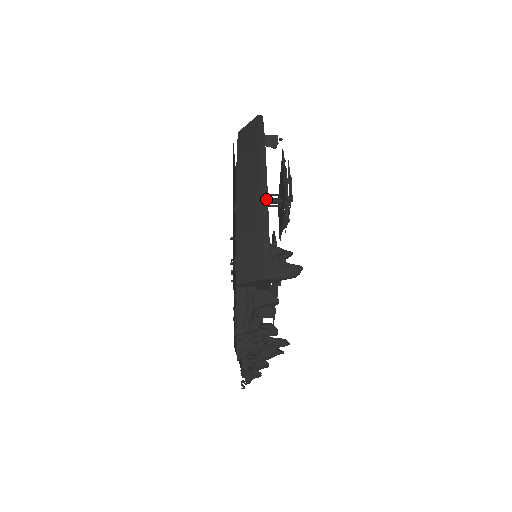
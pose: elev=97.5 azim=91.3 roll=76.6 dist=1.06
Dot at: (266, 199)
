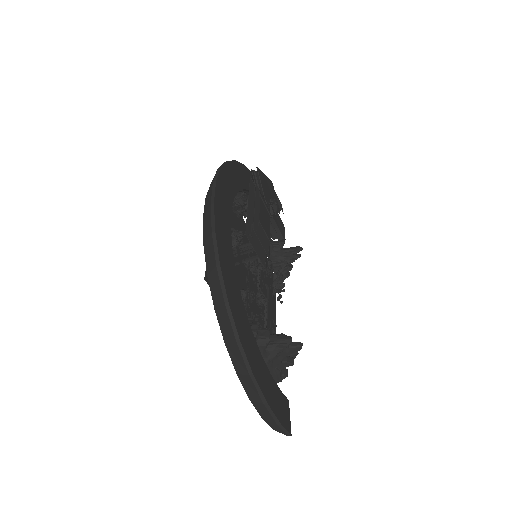
Dot at: (271, 411)
